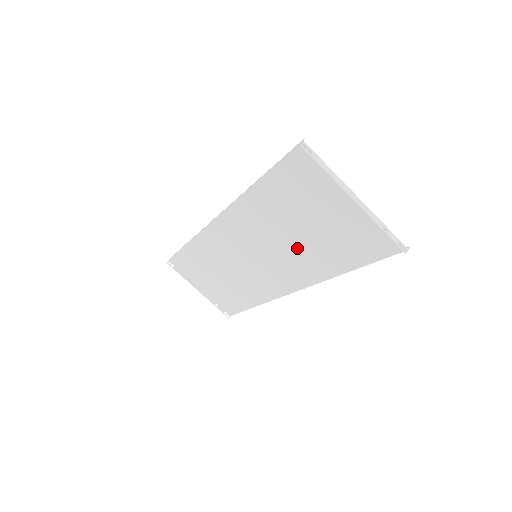
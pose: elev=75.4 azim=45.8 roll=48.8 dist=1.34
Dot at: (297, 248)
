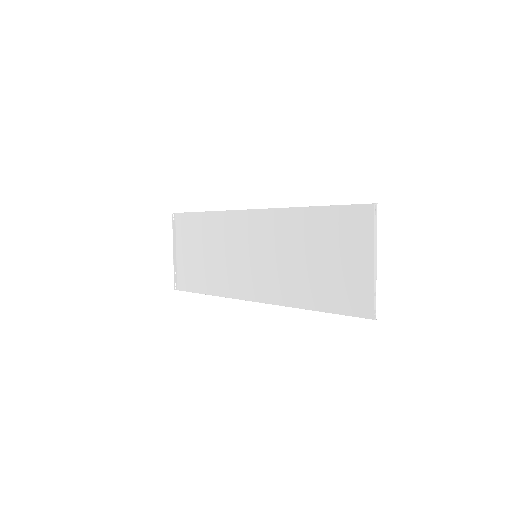
Dot at: (296, 270)
